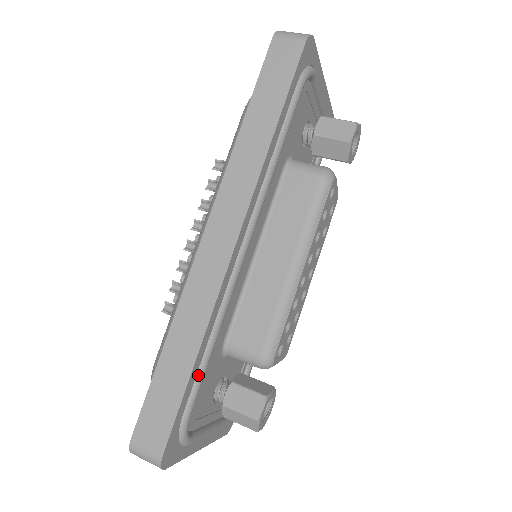
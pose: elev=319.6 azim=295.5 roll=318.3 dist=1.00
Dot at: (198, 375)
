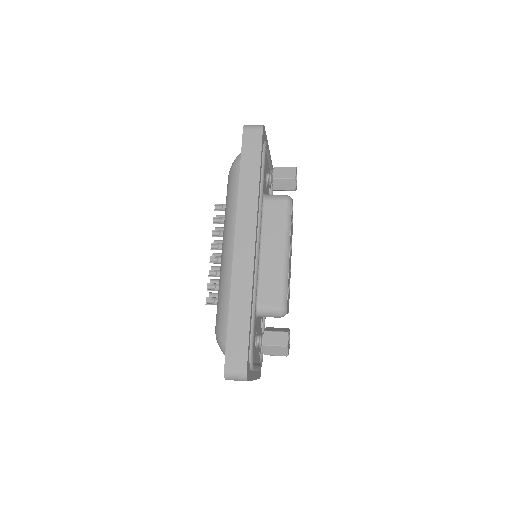
Dot at: (252, 323)
